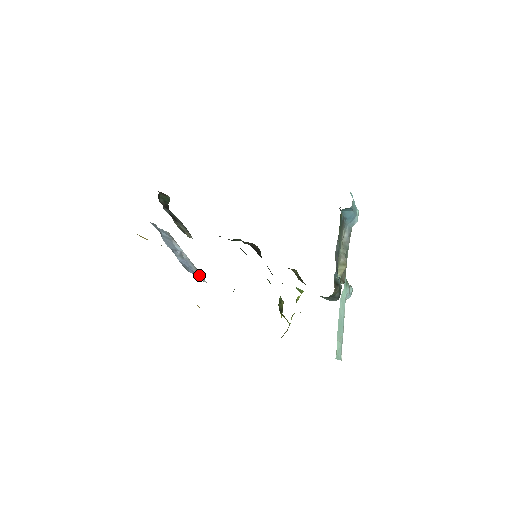
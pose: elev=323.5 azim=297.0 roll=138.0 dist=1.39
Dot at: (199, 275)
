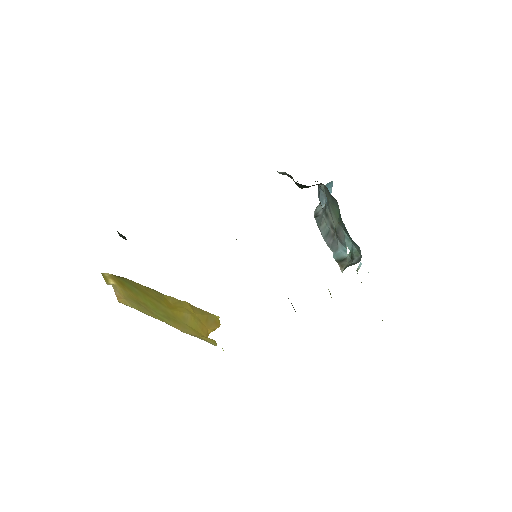
Dot at: occluded
